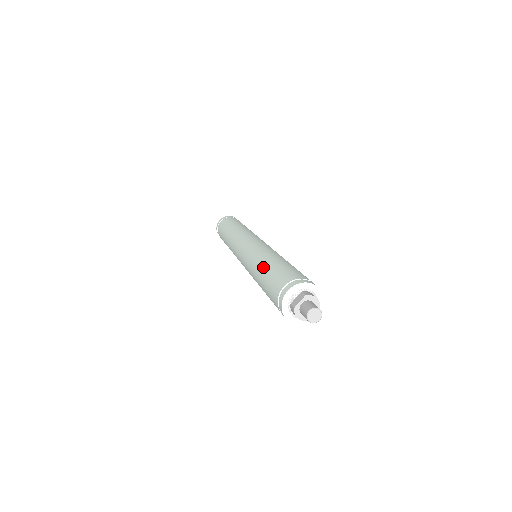
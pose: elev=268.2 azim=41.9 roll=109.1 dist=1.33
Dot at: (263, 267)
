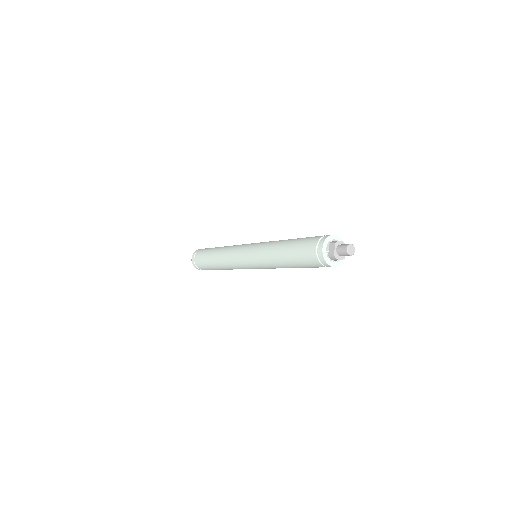
Dot at: (282, 251)
